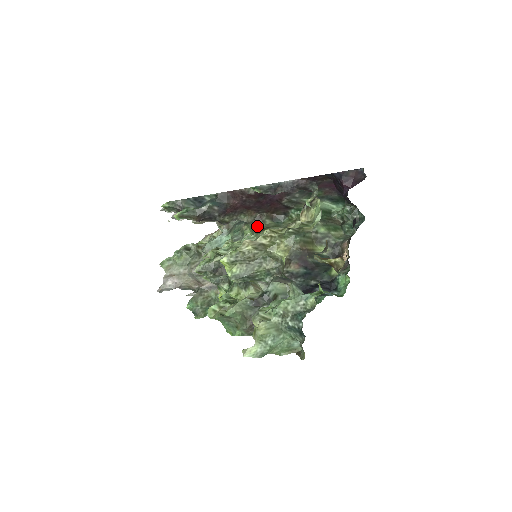
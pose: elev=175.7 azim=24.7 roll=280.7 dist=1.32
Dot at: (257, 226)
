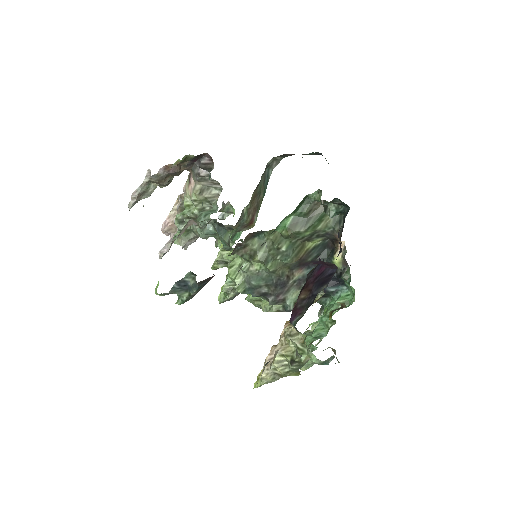
Dot at: (243, 252)
